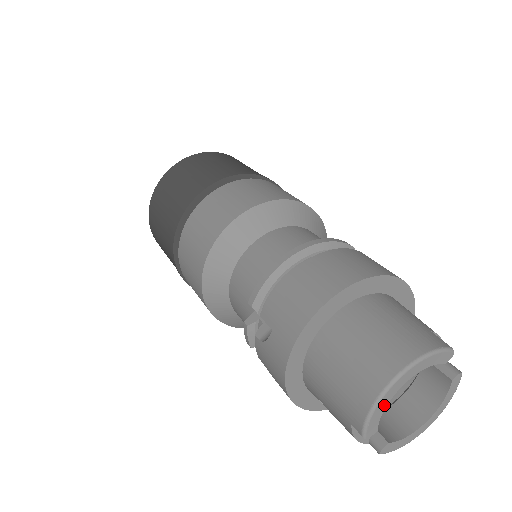
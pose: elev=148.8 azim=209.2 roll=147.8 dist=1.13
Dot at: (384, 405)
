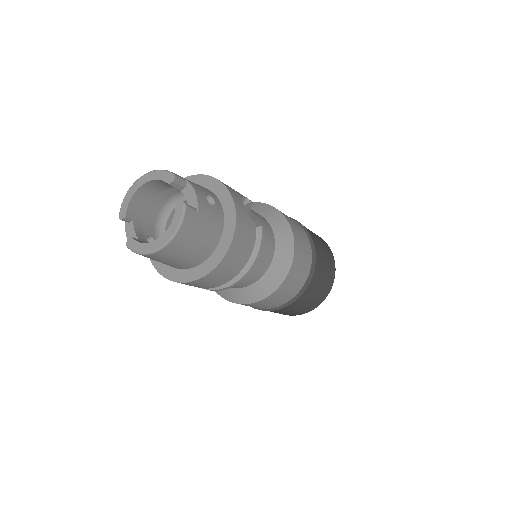
Dot at: (131, 196)
